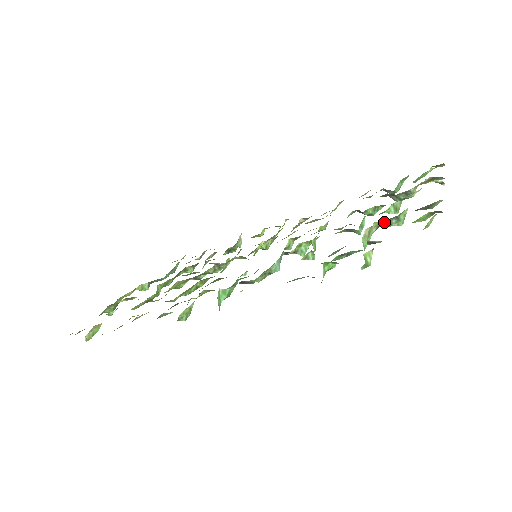
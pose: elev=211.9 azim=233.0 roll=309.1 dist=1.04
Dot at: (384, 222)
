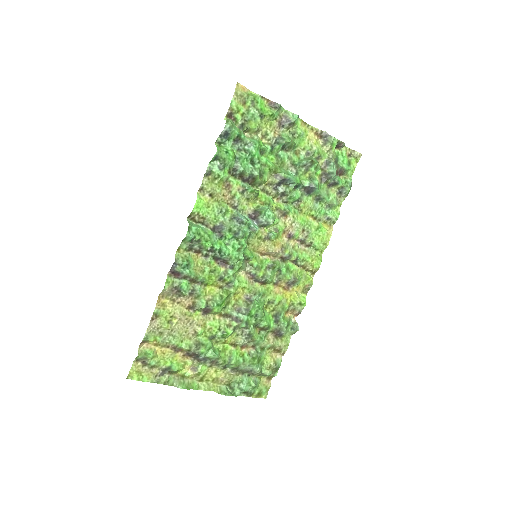
Dot at: (274, 143)
